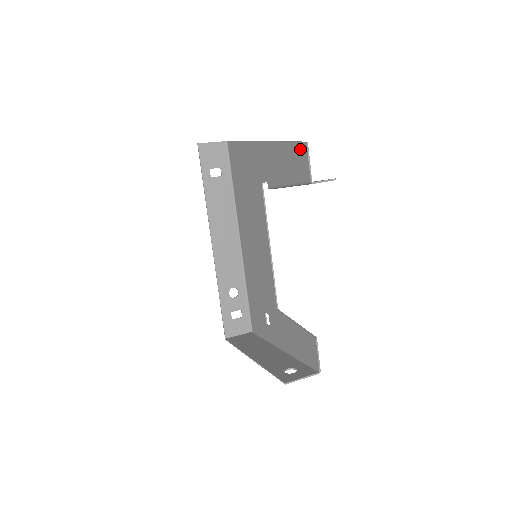
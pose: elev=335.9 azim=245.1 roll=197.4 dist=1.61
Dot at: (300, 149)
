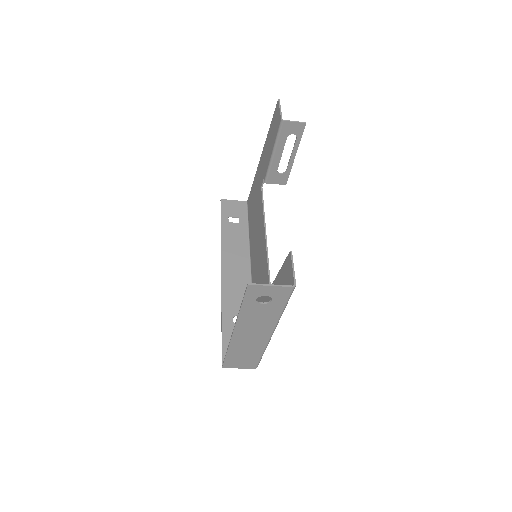
Dot at: (276, 111)
